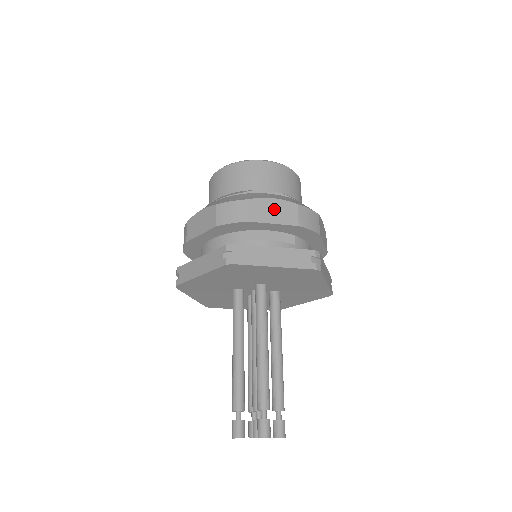
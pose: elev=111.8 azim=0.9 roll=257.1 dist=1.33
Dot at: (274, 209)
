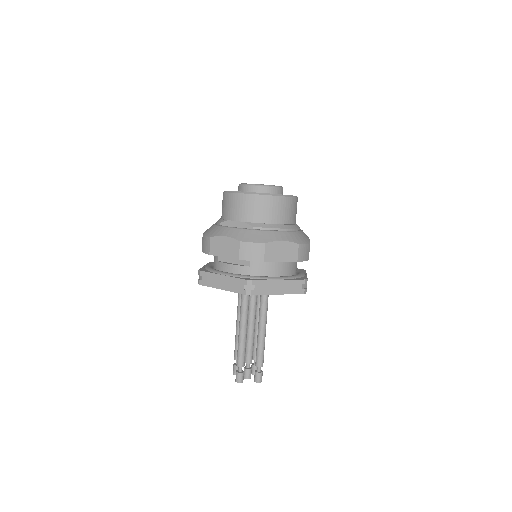
Dot at: (225, 245)
